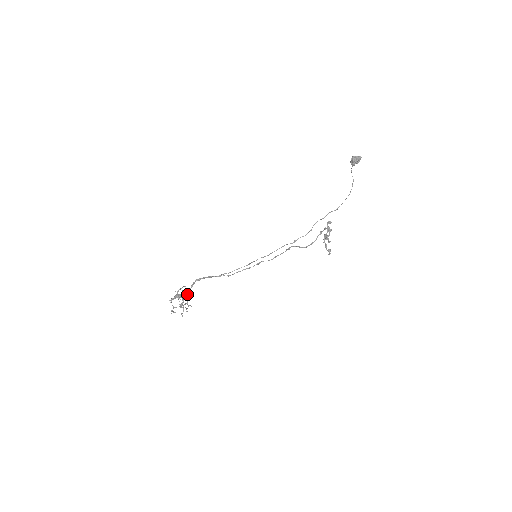
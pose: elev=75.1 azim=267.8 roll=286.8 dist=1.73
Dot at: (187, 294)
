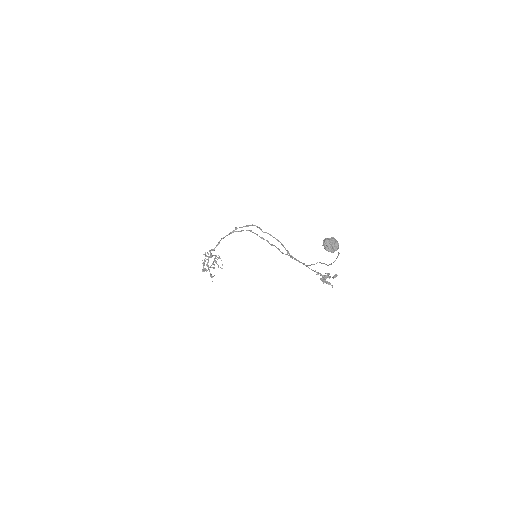
Dot at: (211, 257)
